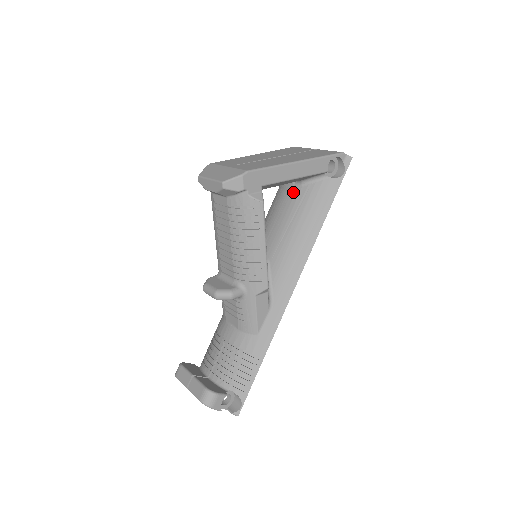
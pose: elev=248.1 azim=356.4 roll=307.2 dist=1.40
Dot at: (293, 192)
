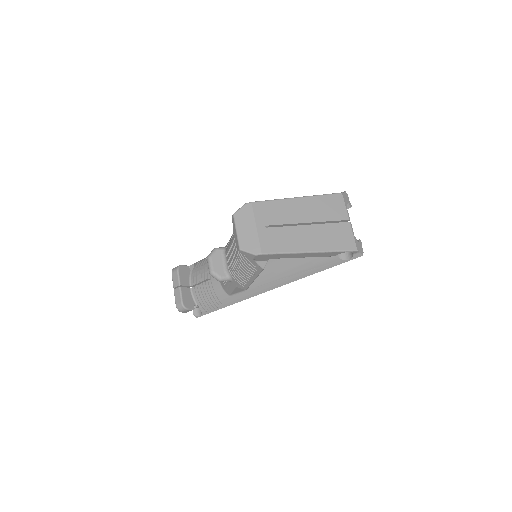
Dot at: occluded
